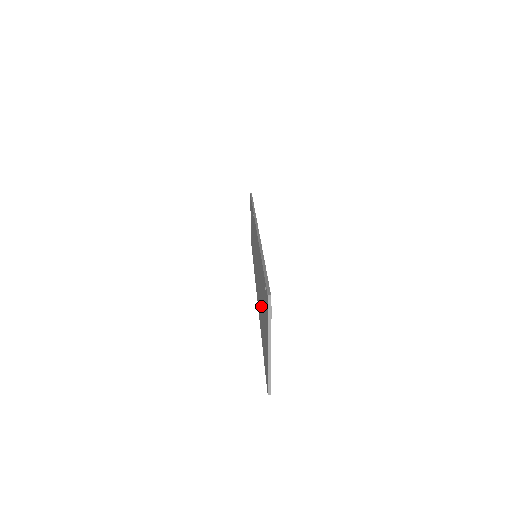
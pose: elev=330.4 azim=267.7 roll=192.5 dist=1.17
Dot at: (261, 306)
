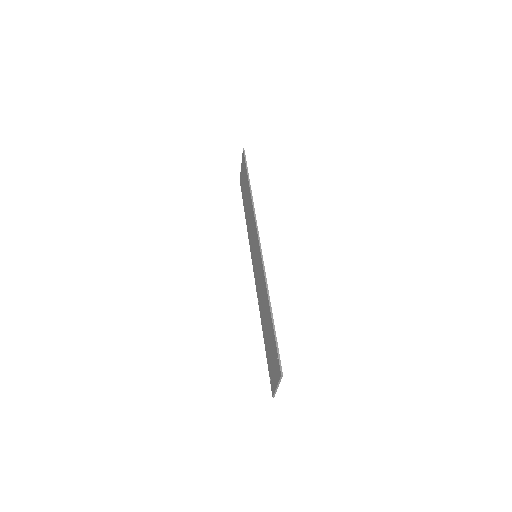
Dot at: (267, 331)
